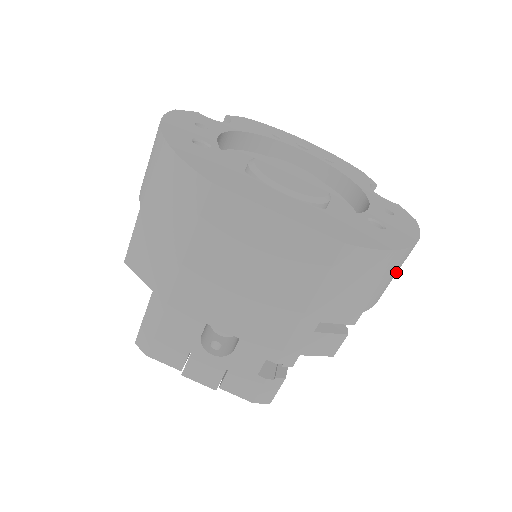
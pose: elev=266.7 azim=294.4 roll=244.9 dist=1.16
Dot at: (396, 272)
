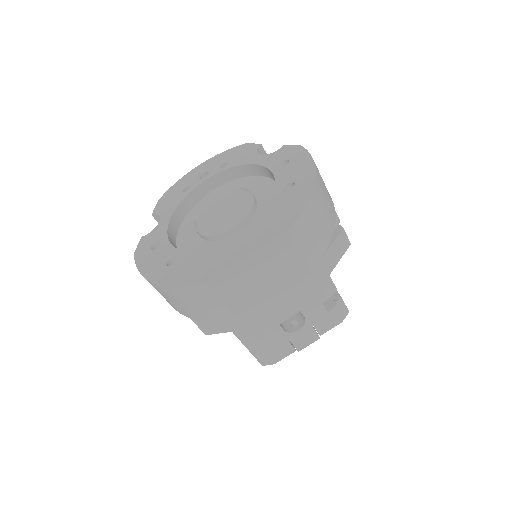
Dot at: (325, 191)
